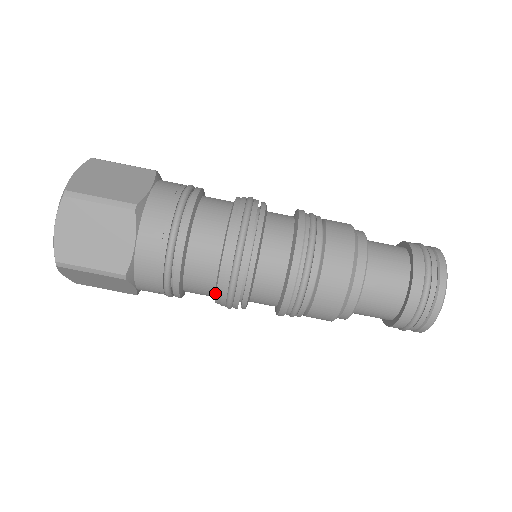
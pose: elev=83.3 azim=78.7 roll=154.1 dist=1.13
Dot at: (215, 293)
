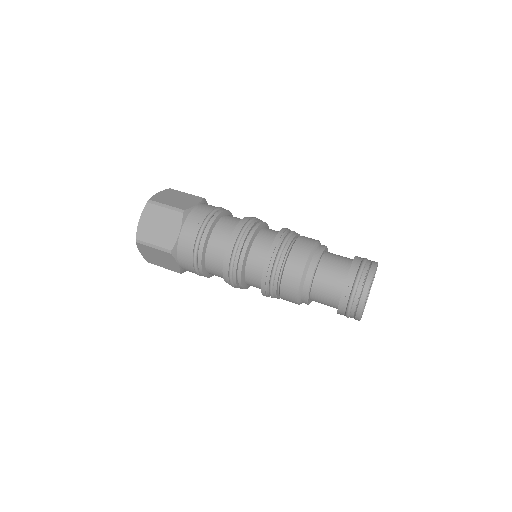
Dot at: (230, 239)
